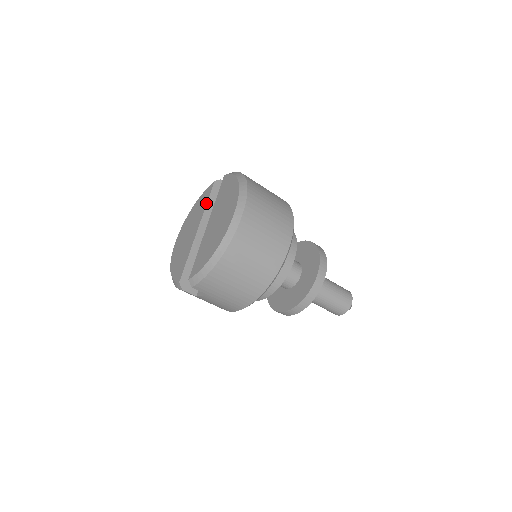
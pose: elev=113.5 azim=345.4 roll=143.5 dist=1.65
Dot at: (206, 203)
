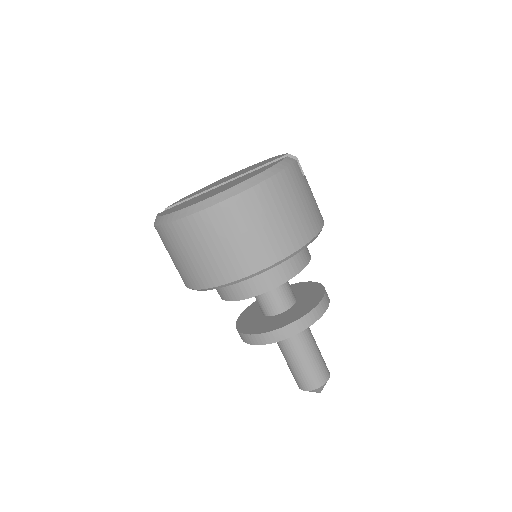
Dot at: (258, 166)
